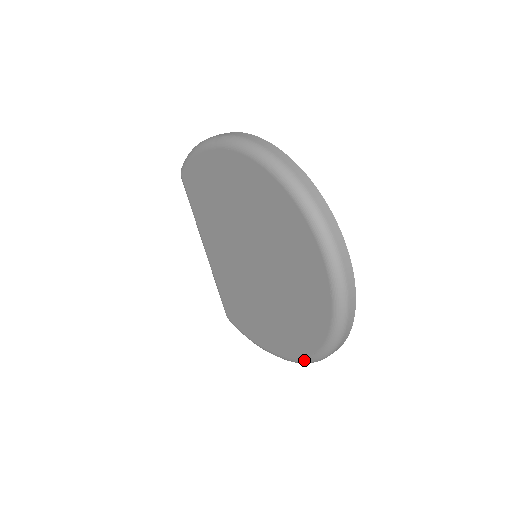
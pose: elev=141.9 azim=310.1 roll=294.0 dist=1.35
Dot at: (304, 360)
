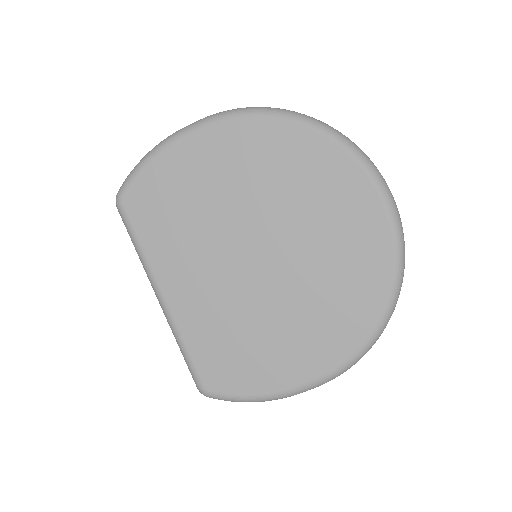
Dot at: (357, 354)
